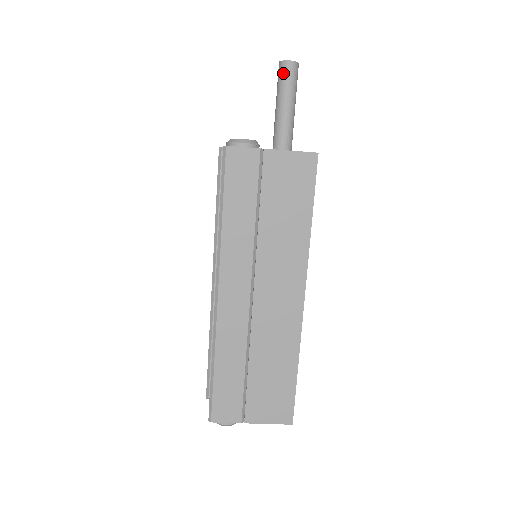
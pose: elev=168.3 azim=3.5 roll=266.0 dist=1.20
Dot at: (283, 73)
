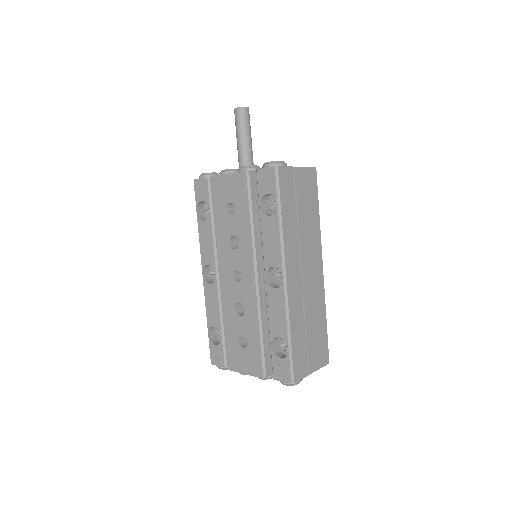
Dot at: (244, 116)
